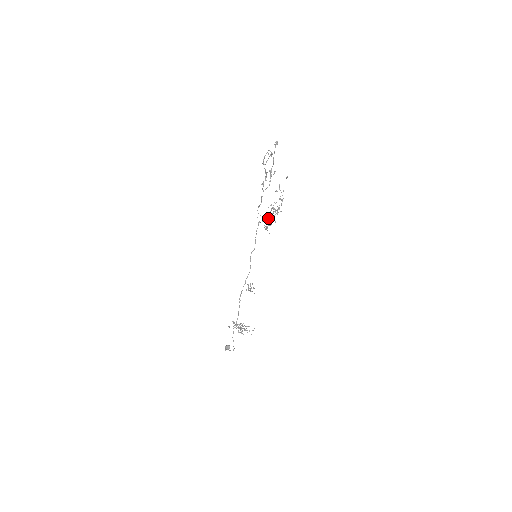
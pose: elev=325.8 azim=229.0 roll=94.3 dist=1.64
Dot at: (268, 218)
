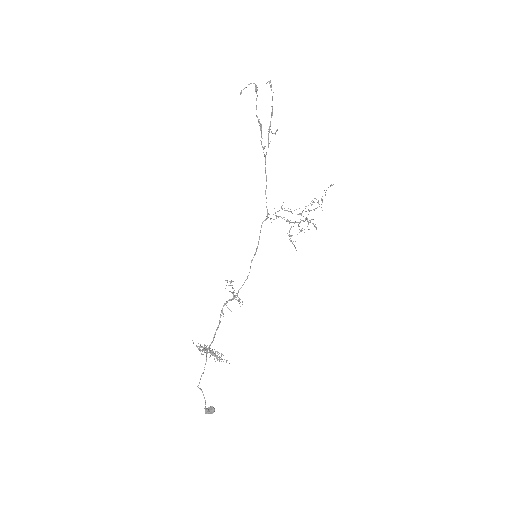
Dot at: occluded
